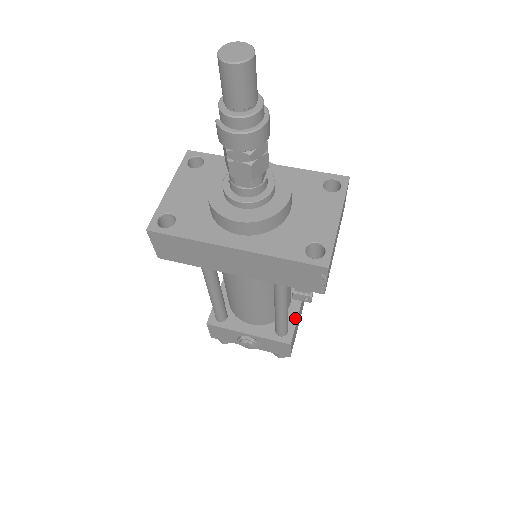
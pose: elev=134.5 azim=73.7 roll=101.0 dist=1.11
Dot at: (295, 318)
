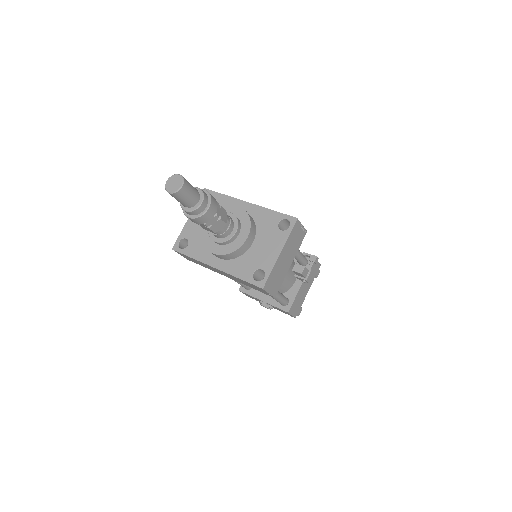
Dot at: (295, 294)
